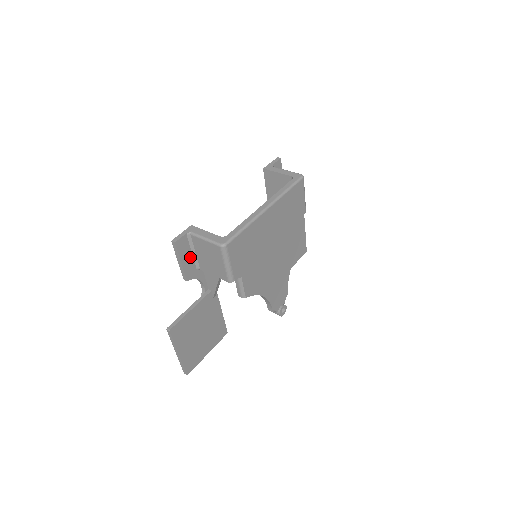
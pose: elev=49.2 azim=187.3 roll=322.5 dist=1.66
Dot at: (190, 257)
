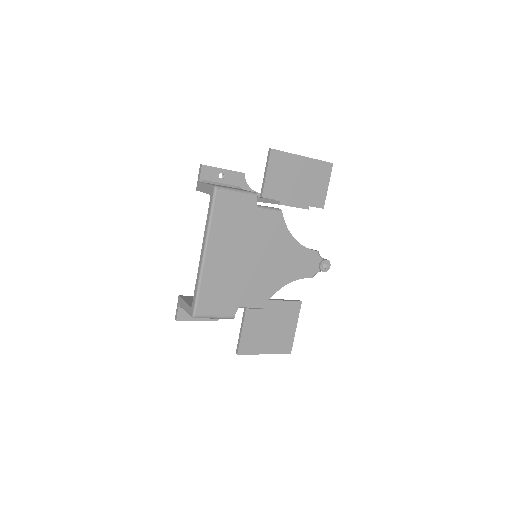
Dot at: occluded
